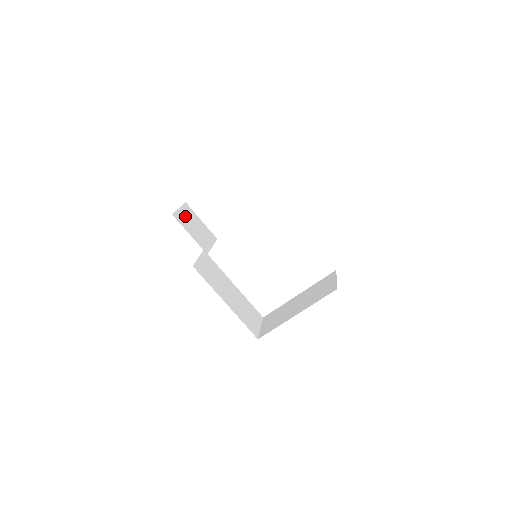
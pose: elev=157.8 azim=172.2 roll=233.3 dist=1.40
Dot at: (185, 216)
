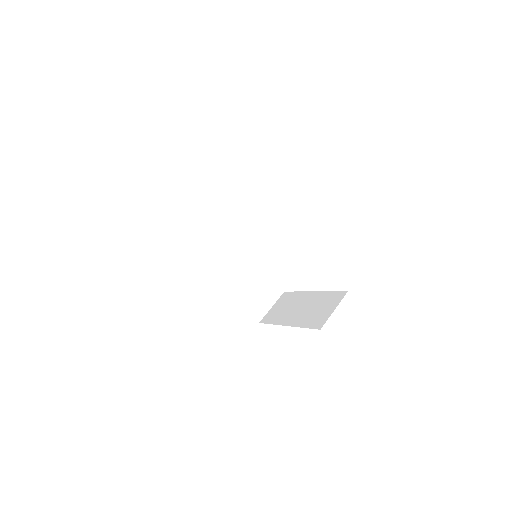
Dot at: (186, 200)
